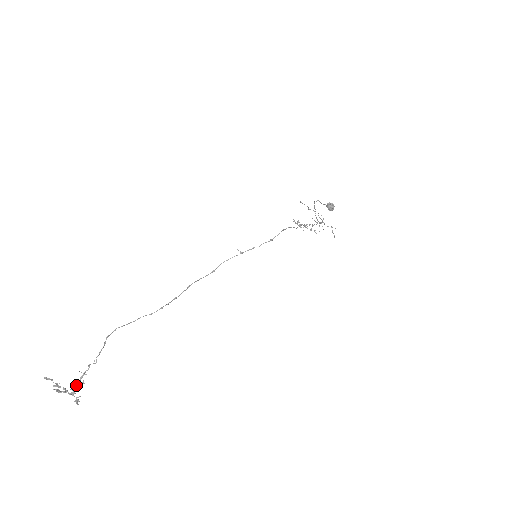
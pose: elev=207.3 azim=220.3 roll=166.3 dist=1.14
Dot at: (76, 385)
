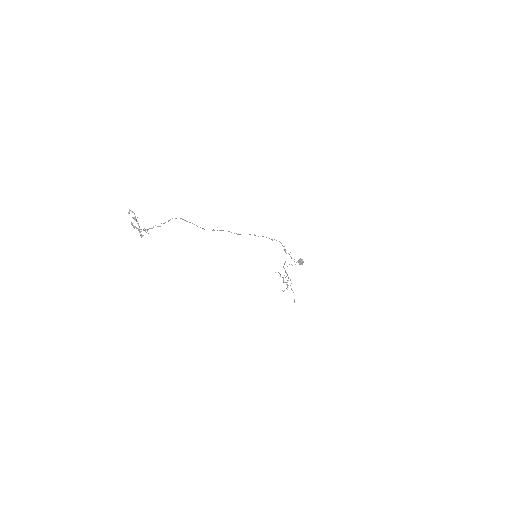
Dot at: (143, 230)
